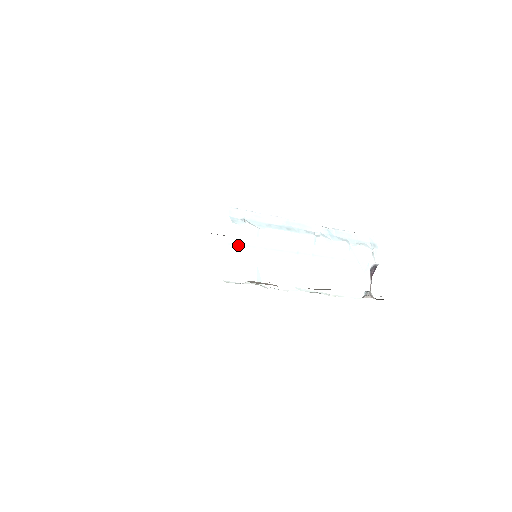
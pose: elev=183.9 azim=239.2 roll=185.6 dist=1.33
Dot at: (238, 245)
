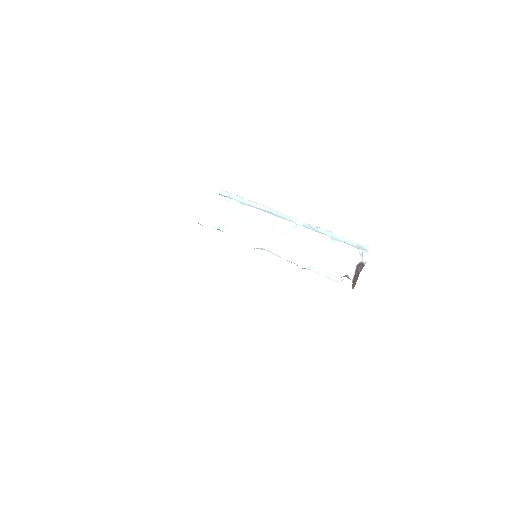
Dot at: (219, 208)
